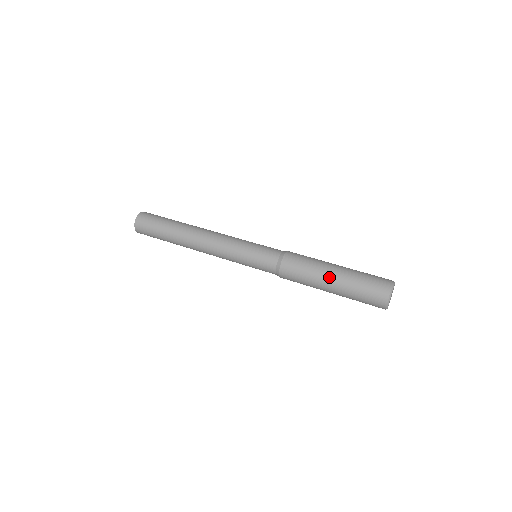
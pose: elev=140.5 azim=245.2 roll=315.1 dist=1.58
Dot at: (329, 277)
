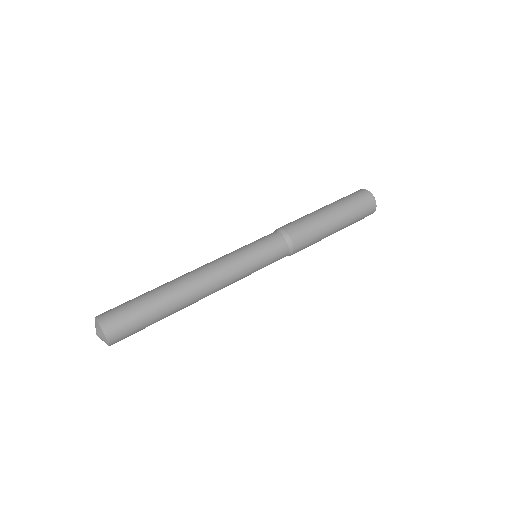
Dot at: (326, 211)
